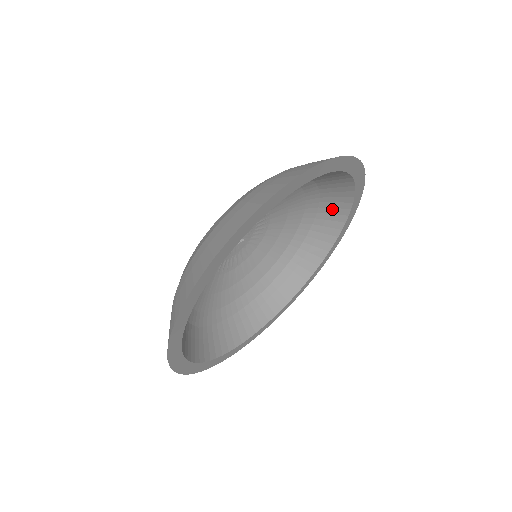
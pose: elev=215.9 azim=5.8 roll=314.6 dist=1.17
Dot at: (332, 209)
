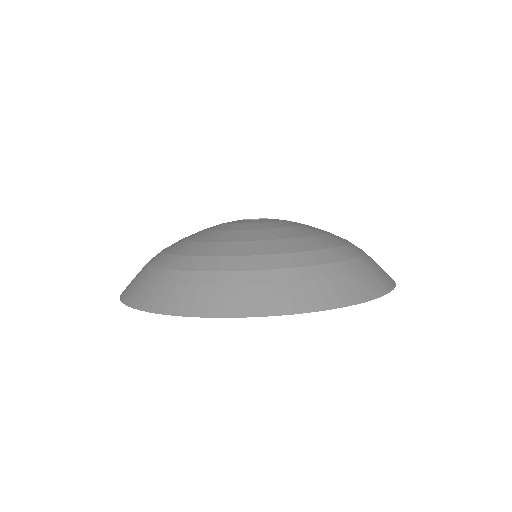
Dot at: occluded
